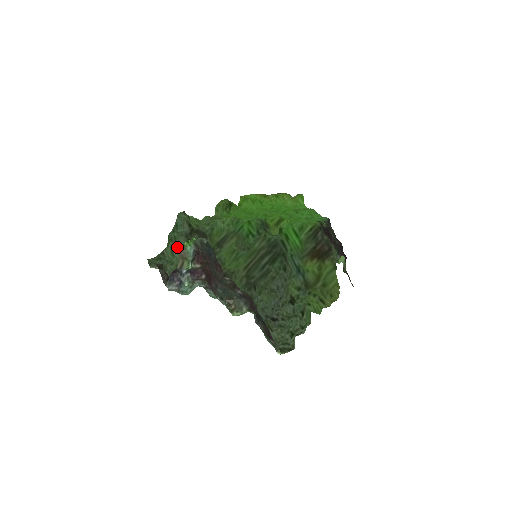
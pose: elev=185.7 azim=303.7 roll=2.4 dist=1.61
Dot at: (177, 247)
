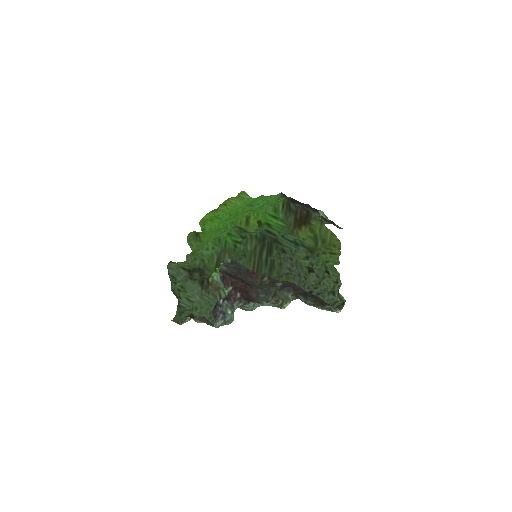
Dot at: (190, 293)
